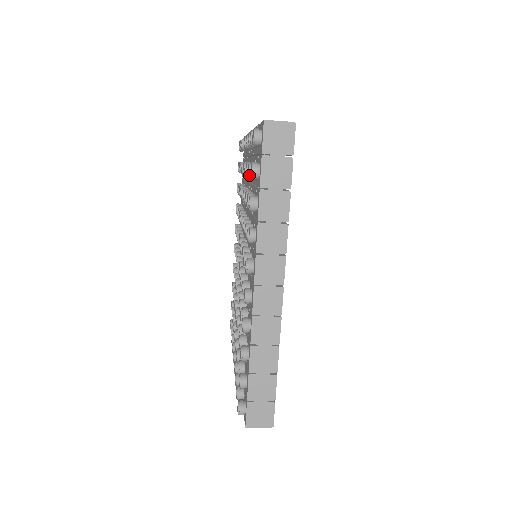
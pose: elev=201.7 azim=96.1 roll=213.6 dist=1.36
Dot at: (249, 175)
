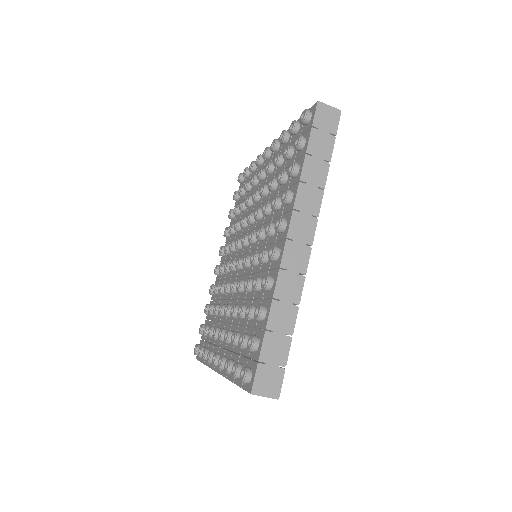
Dot at: (286, 154)
